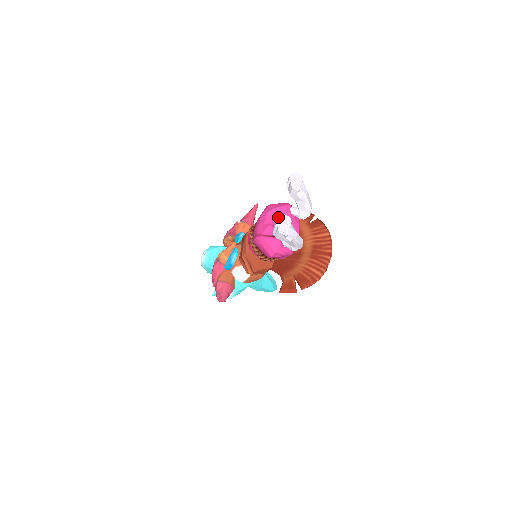
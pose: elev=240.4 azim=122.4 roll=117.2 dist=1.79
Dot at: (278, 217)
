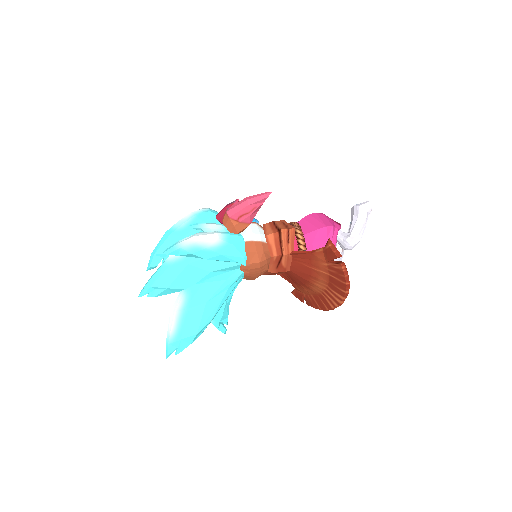
Dot at: occluded
